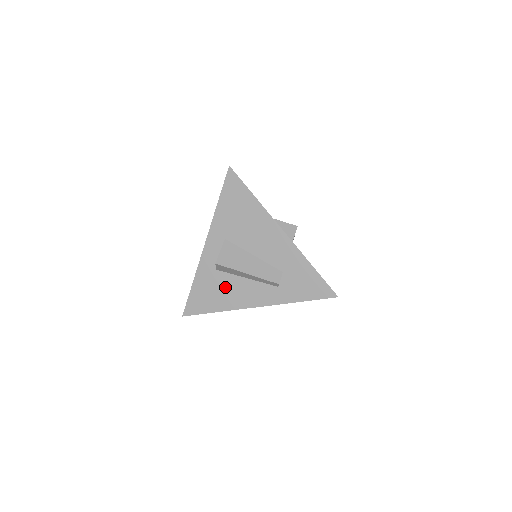
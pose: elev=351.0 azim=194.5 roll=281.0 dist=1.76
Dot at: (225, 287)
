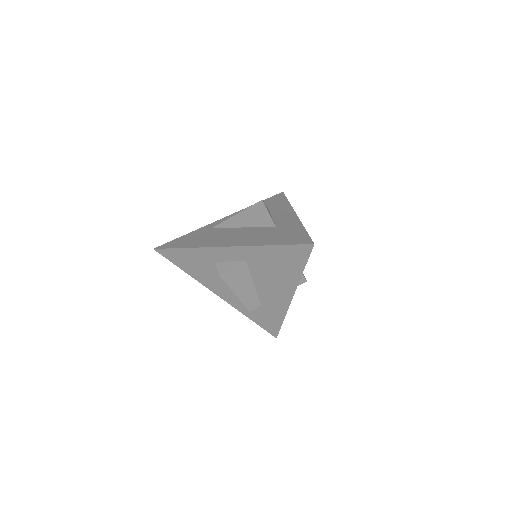
Dot at: (209, 272)
